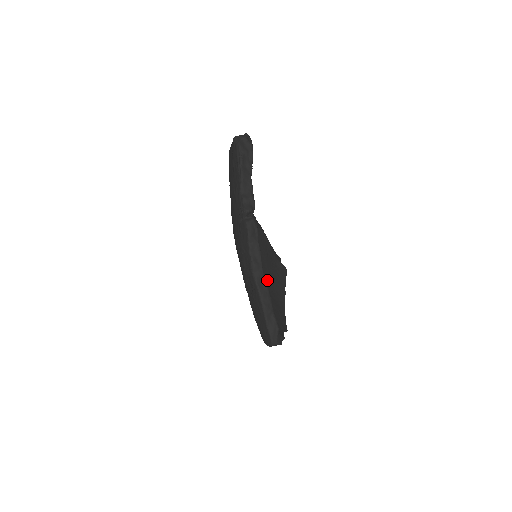
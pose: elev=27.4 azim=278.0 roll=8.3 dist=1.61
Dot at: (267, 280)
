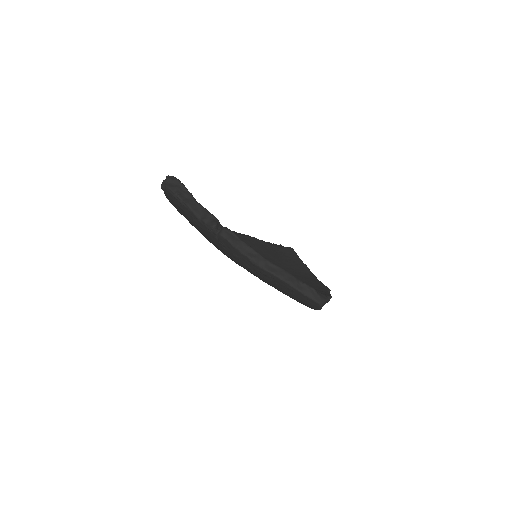
Dot at: (282, 267)
